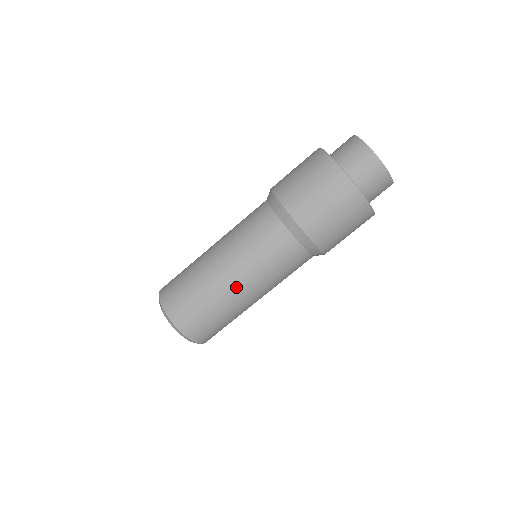
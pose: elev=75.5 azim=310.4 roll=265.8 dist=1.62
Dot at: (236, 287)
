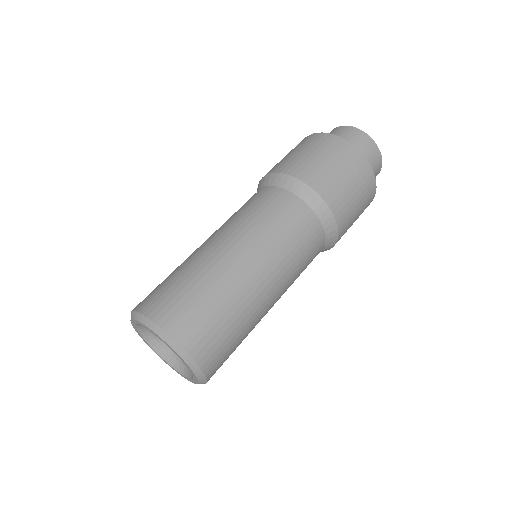
Dot at: (208, 244)
